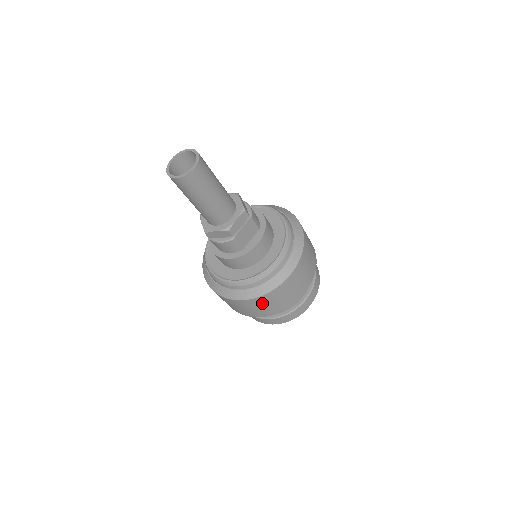
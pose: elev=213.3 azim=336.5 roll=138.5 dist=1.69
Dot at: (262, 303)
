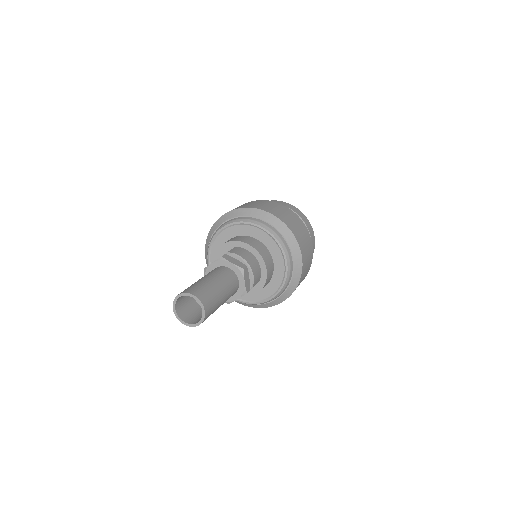
Dot at: occluded
